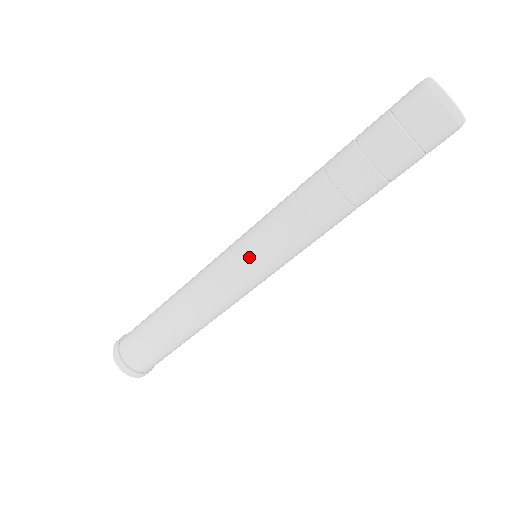
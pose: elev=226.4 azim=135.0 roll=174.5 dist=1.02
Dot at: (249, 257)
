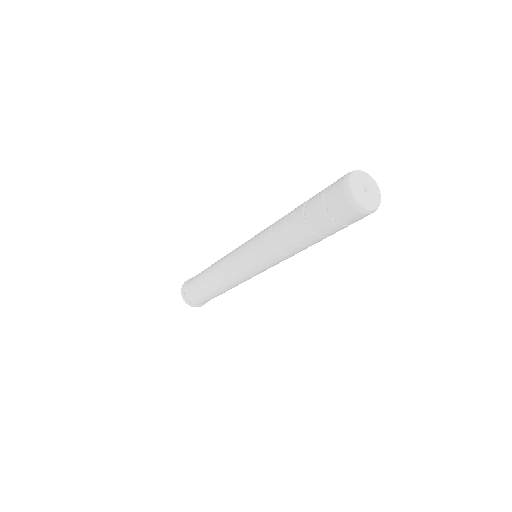
Dot at: (246, 263)
